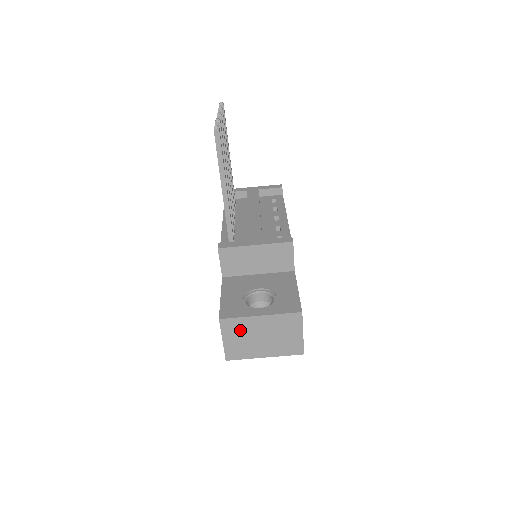
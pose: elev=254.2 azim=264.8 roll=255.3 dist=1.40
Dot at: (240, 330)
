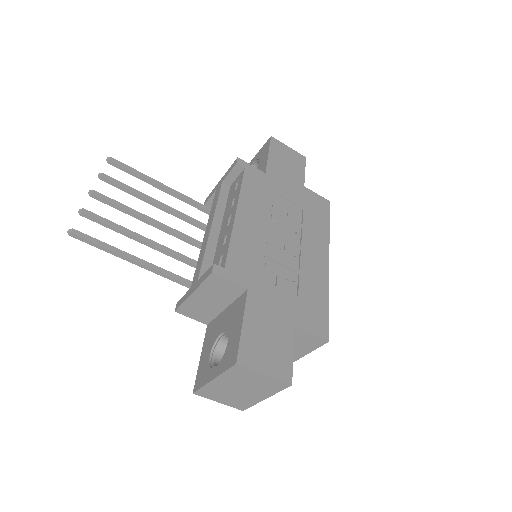
Dot at: (217, 393)
